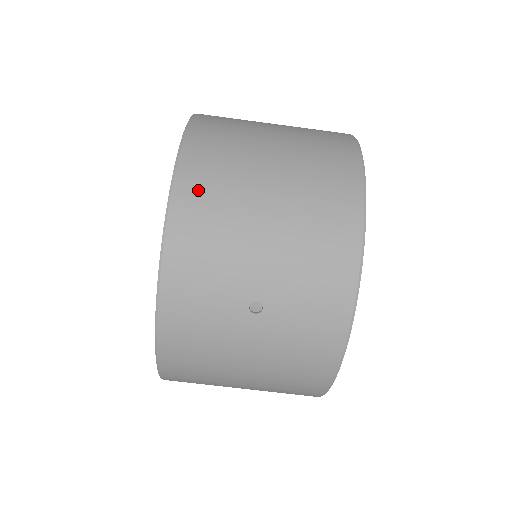
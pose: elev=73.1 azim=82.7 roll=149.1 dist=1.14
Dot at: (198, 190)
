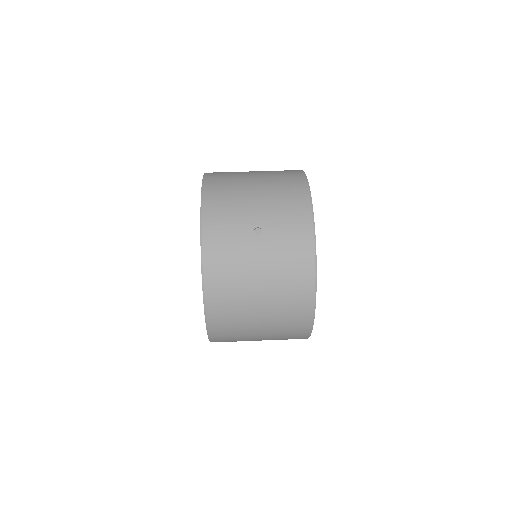
Dot at: (217, 184)
